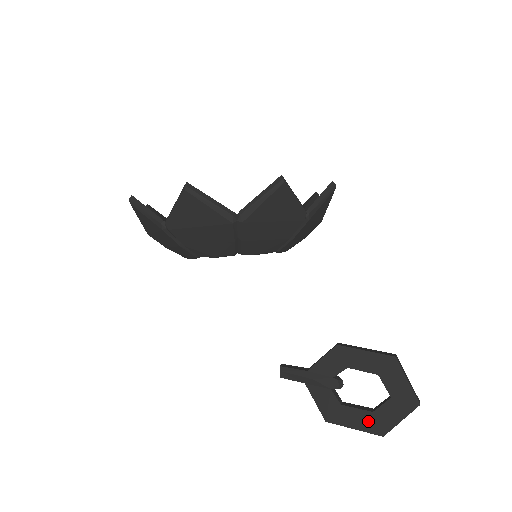
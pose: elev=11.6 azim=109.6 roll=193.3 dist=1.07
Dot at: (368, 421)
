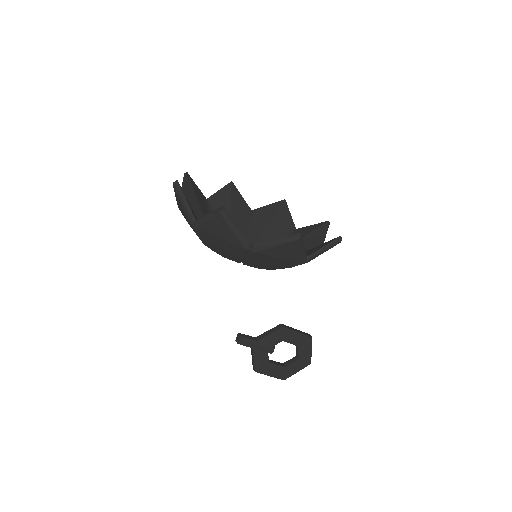
Dot at: (280, 372)
